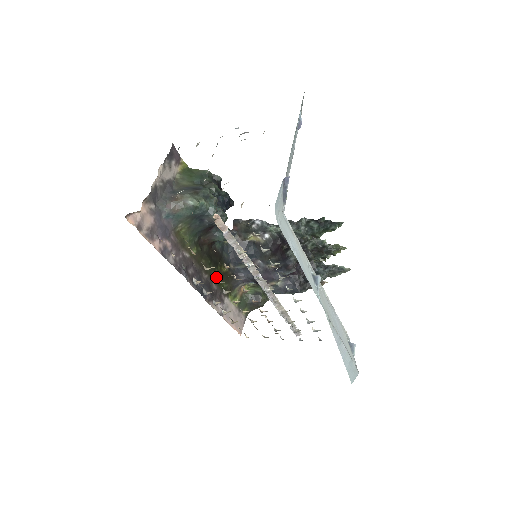
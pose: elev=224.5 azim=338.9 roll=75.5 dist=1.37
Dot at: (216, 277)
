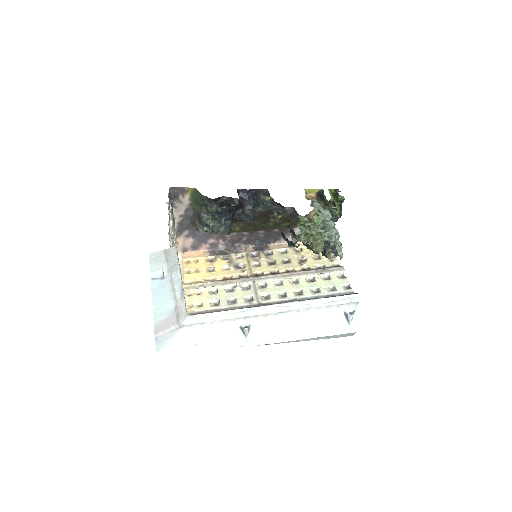
Dot at: (273, 226)
